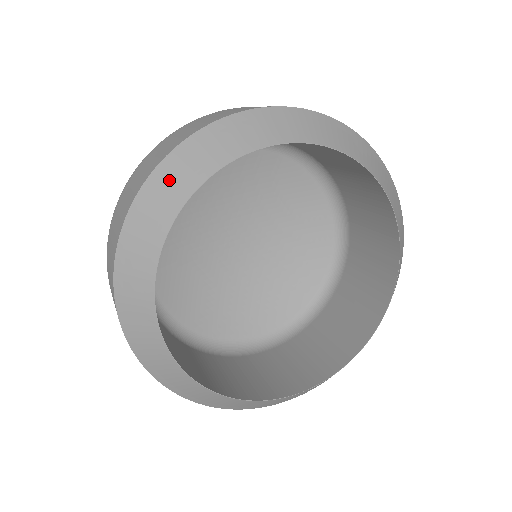
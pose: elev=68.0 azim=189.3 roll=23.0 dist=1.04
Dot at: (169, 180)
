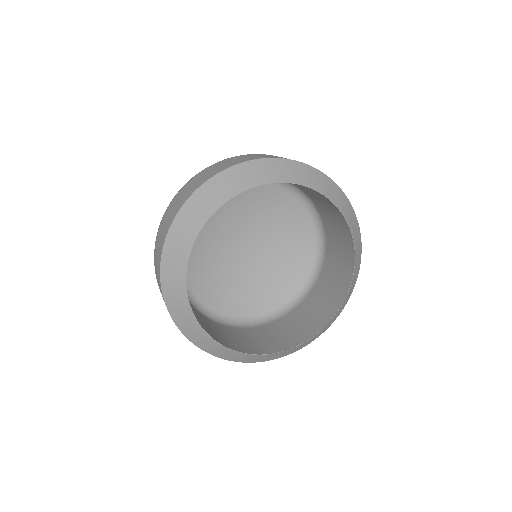
Dot at: (252, 171)
